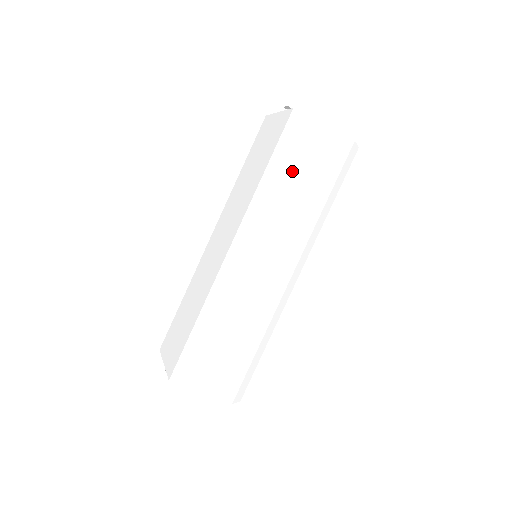
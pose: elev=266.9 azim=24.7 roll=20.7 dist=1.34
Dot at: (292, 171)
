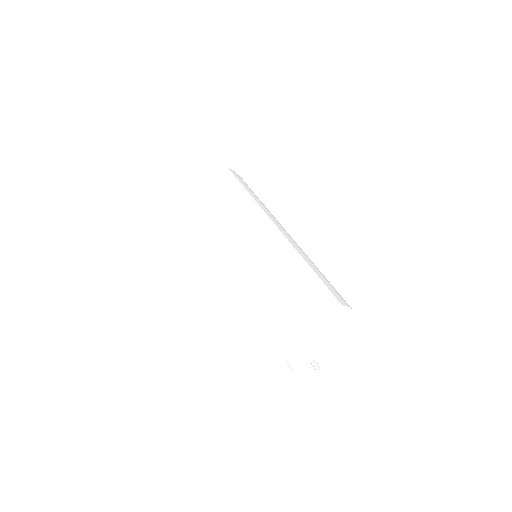
Dot at: (230, 187)
